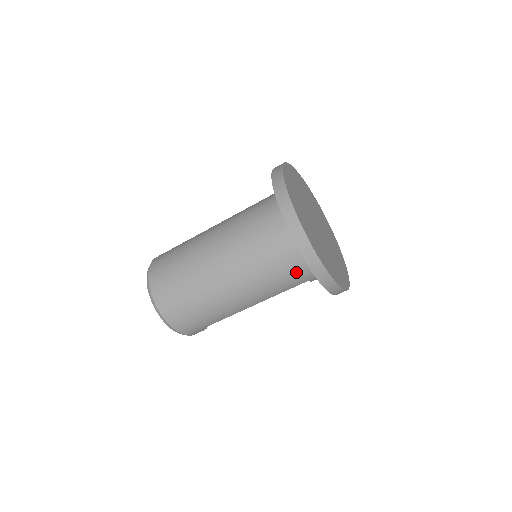
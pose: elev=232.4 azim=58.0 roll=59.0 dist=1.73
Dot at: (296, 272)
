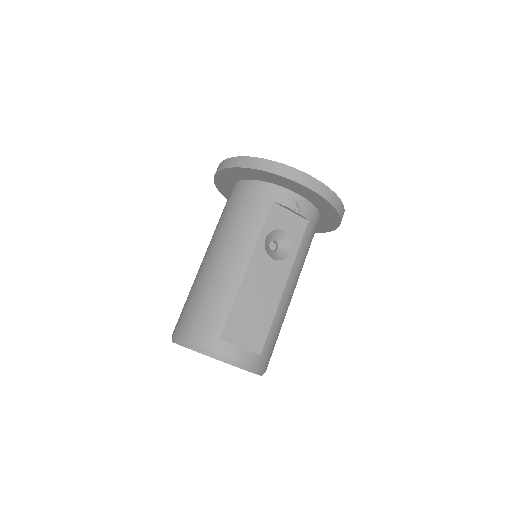
Dot at: (250, 198)
